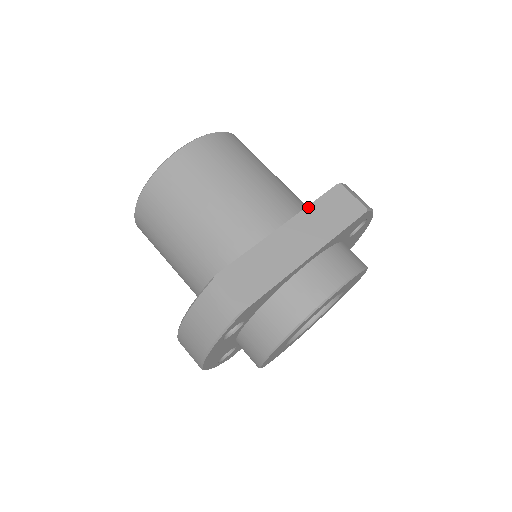
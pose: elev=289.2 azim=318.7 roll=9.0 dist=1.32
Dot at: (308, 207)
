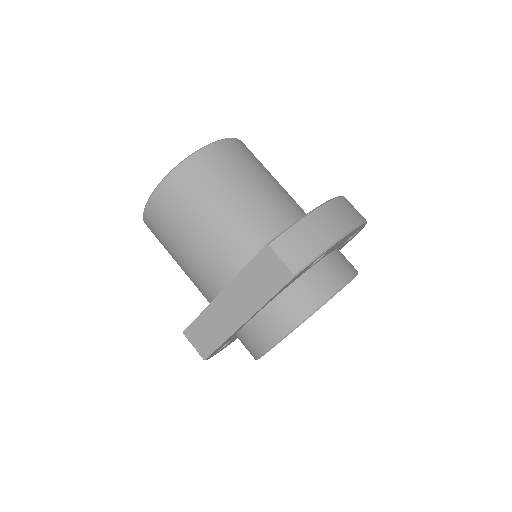
Dot at: (241, 273)
